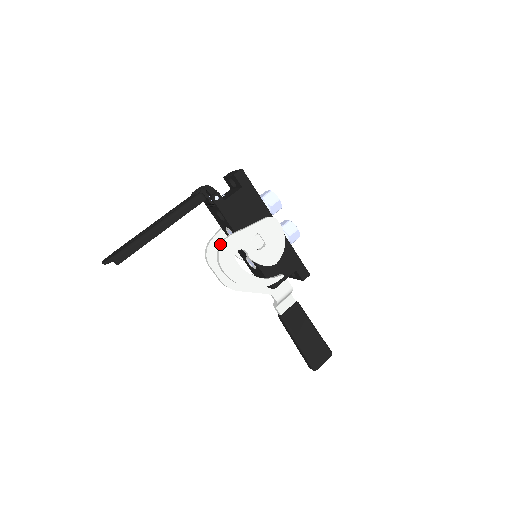
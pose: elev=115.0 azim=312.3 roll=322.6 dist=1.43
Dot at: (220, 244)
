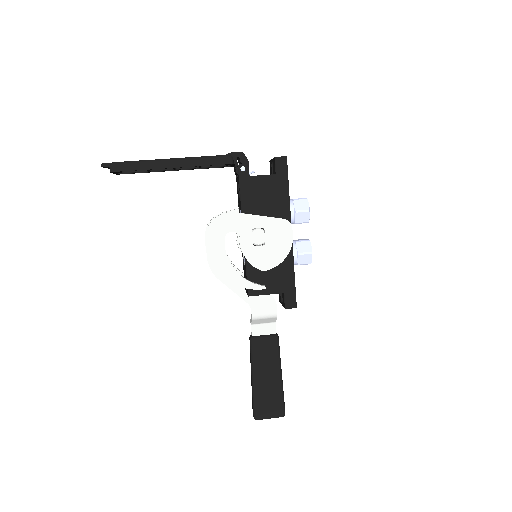
Dot at: occluded
